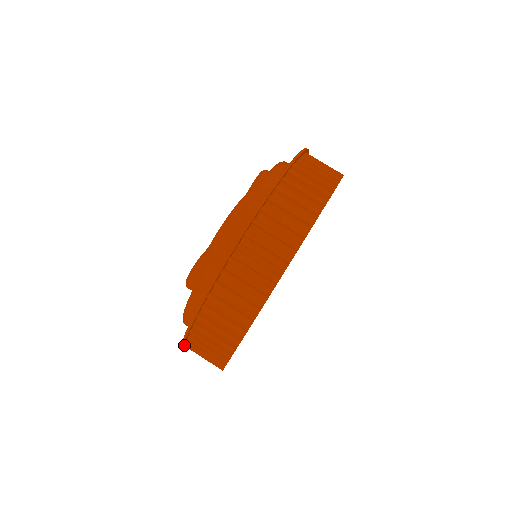
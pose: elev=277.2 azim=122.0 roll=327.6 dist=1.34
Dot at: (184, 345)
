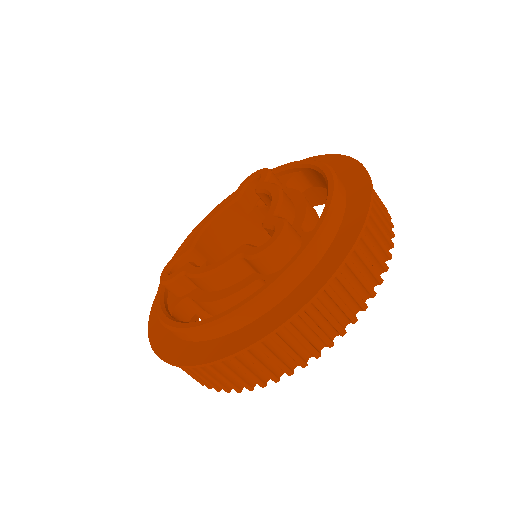
Dot at: occluded
